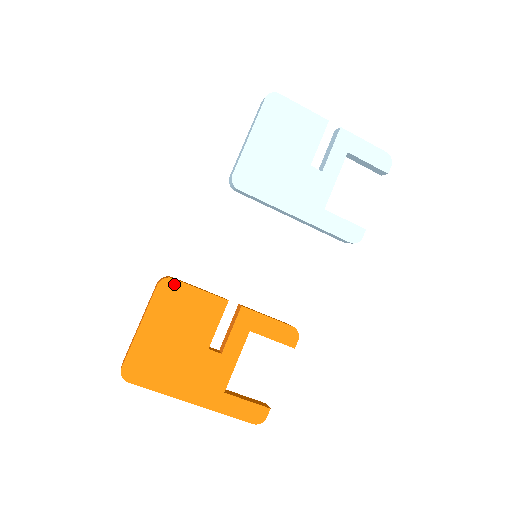
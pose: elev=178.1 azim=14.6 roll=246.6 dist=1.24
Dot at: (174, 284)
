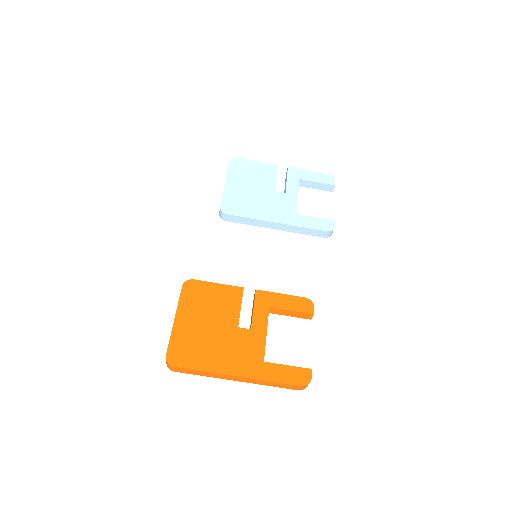
Dot at: (195, 283)
